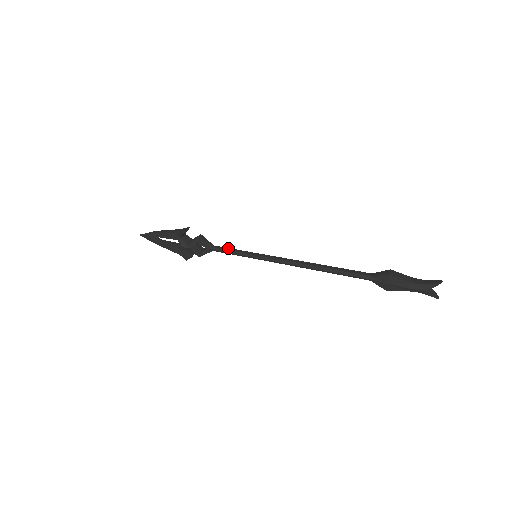
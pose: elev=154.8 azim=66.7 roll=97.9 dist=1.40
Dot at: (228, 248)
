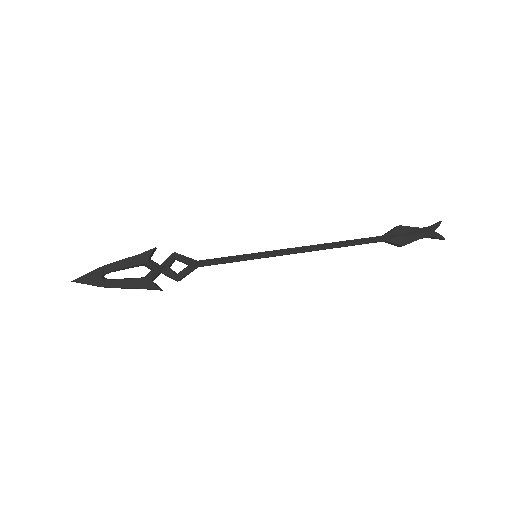
Dot at: (217, 258)
